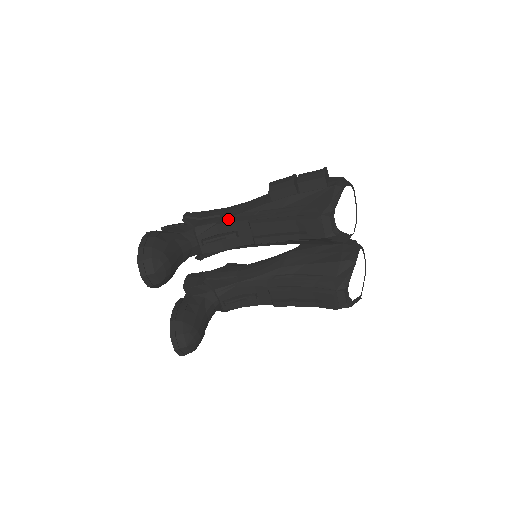
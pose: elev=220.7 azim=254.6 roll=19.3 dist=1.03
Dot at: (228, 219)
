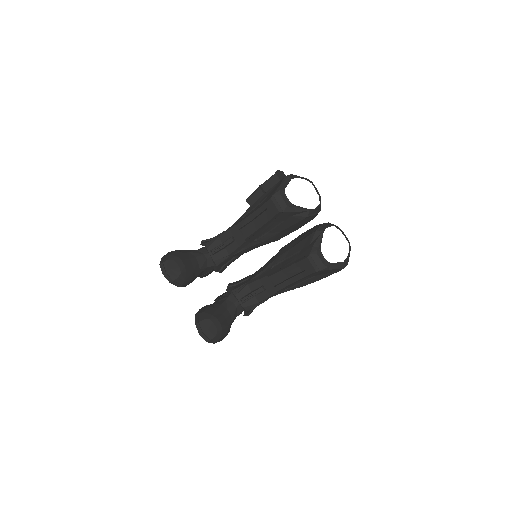
Dot at: (226, 230)
